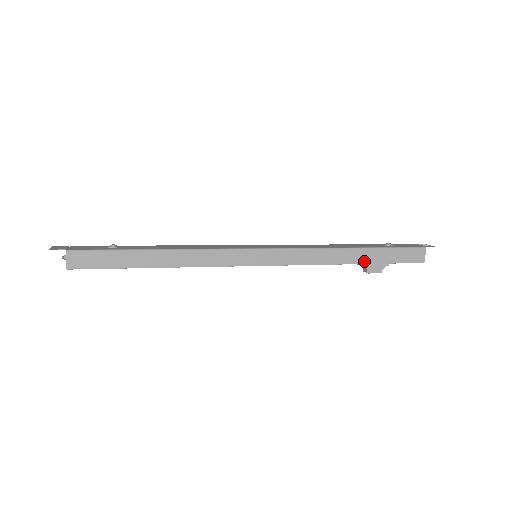
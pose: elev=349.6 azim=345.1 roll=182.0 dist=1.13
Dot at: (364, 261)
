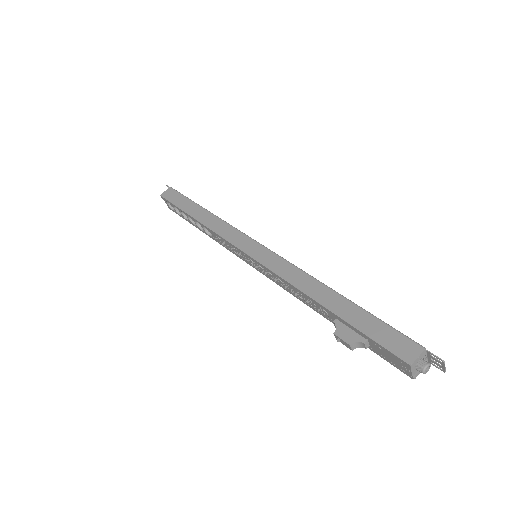
Dot at: (335, 310)
